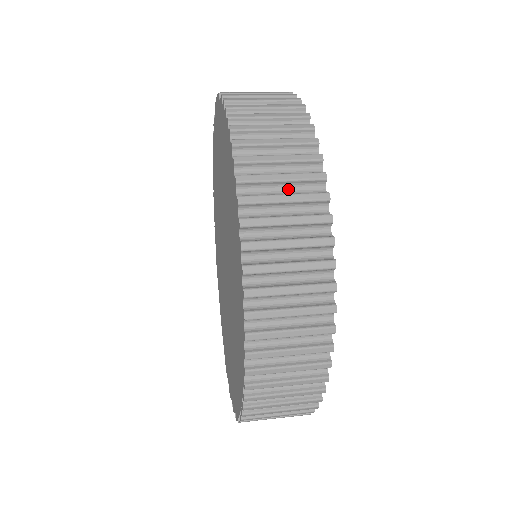
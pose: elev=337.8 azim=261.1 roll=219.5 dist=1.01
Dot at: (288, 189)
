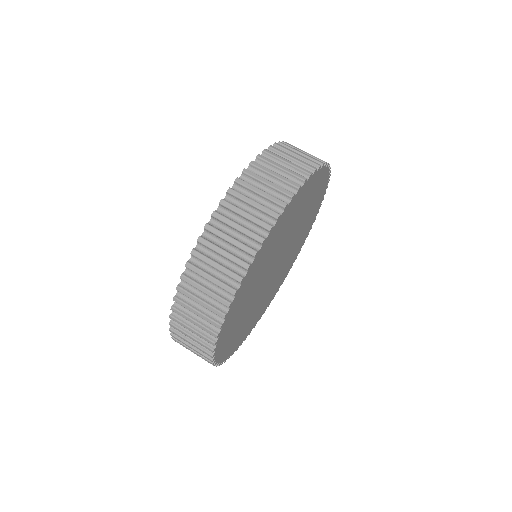
Dot at: (219, 273)
